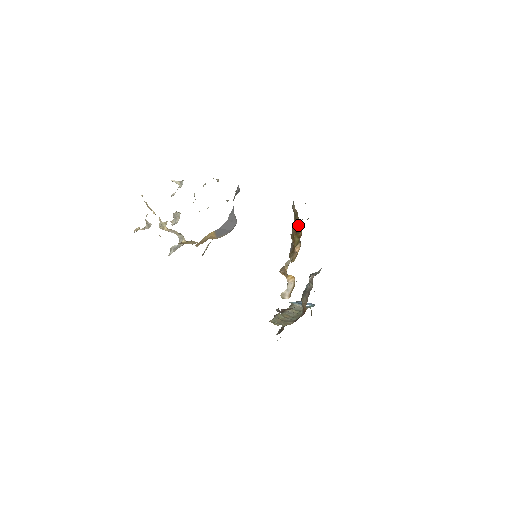
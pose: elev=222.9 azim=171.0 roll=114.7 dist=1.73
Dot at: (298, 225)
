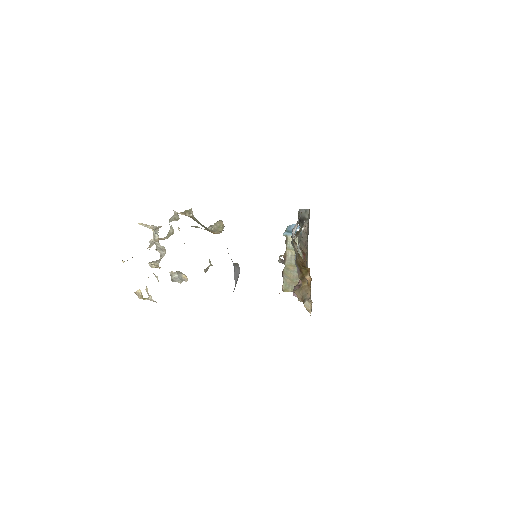
Dot at: (305, 266)
